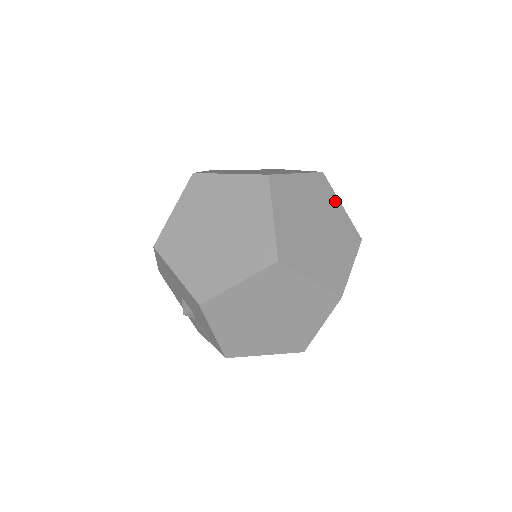
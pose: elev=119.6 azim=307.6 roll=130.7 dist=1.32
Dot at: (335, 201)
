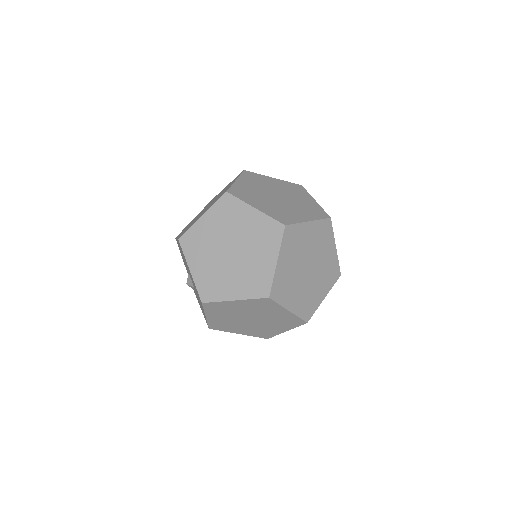
Dot at: (331, 243)
